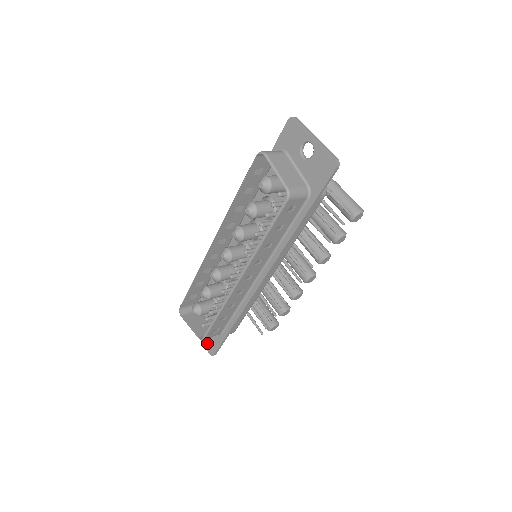
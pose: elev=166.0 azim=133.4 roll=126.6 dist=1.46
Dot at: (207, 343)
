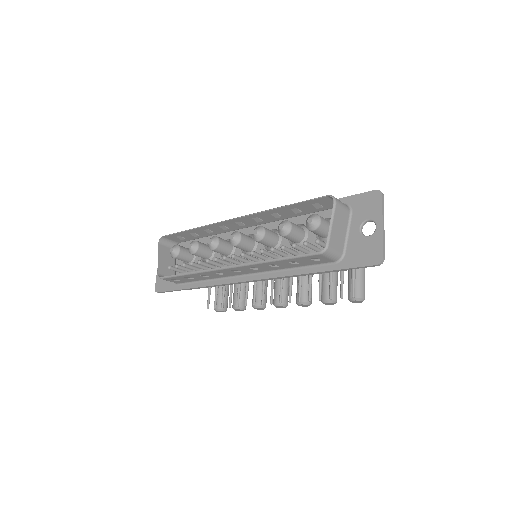
Dot at: (160, 279)
